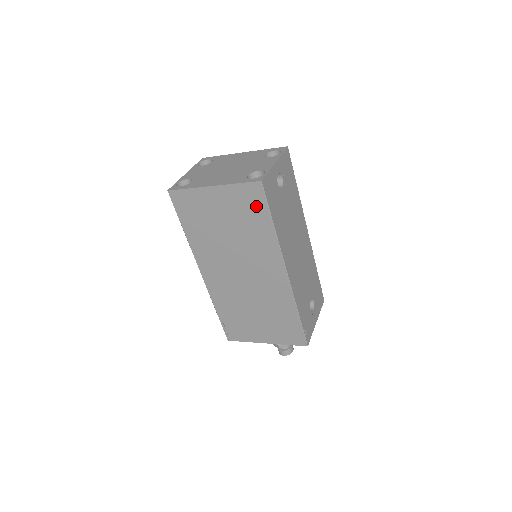
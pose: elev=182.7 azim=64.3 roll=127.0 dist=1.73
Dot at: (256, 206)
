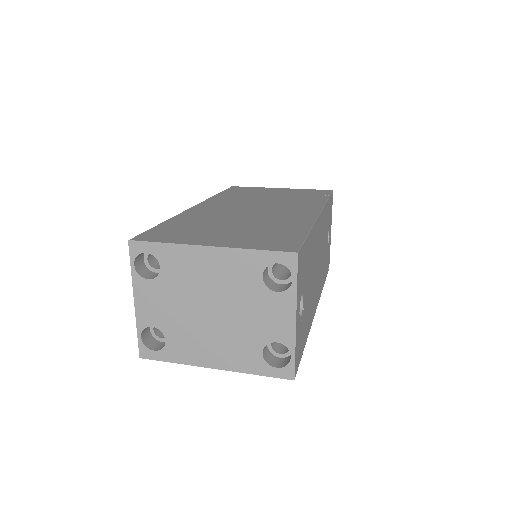
Dot at: occluded
